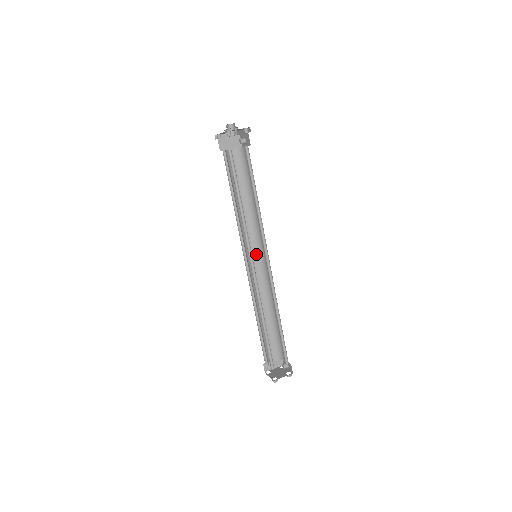
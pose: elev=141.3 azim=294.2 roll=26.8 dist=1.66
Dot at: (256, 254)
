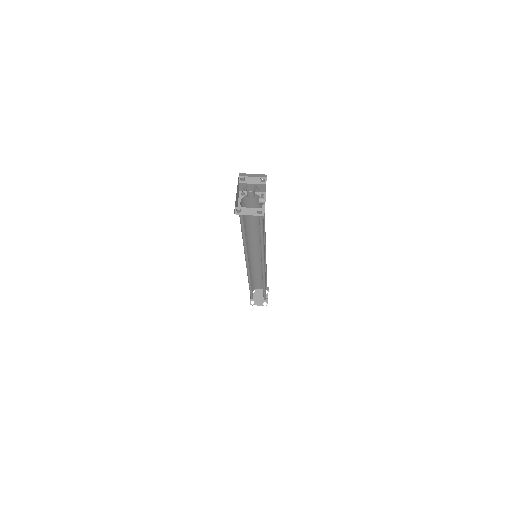
Dot at: (260, 249)
